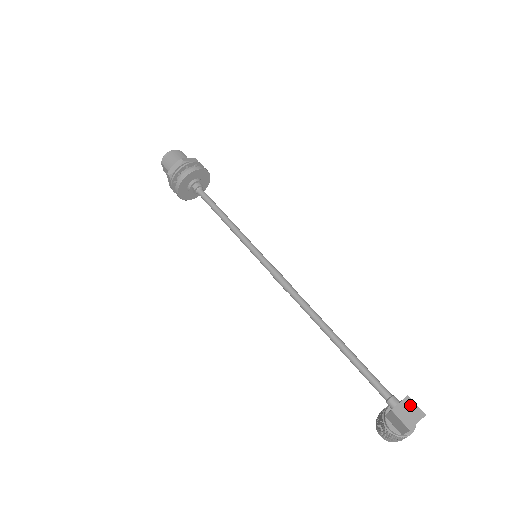
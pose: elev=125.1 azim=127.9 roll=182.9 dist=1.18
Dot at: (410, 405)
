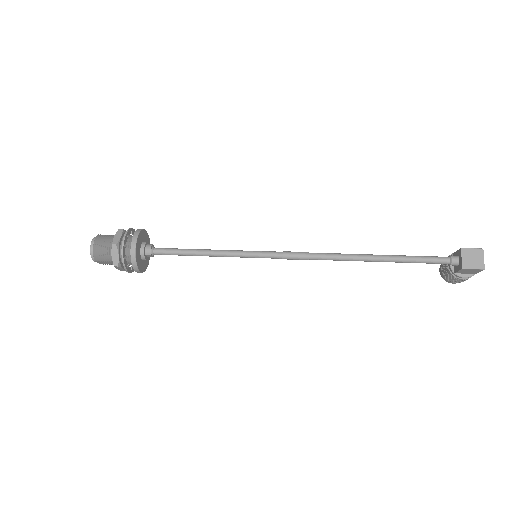
Dot at: (469, 253)
